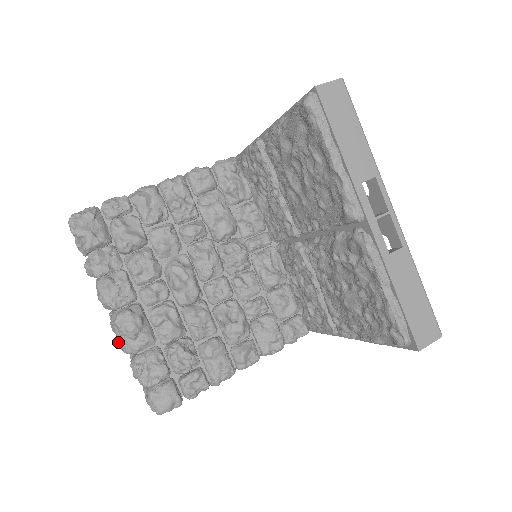
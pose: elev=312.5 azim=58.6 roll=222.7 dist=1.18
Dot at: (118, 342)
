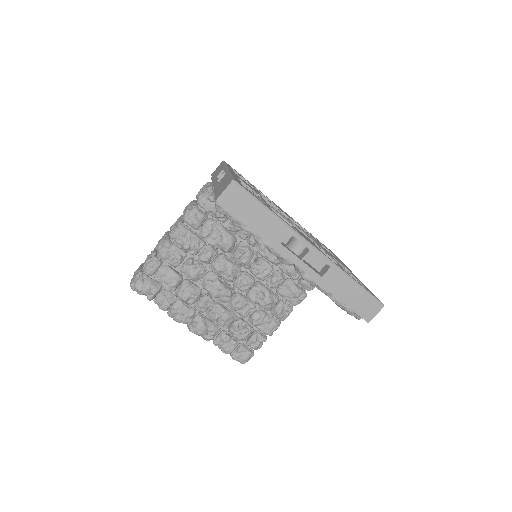
Dot at: occluded
